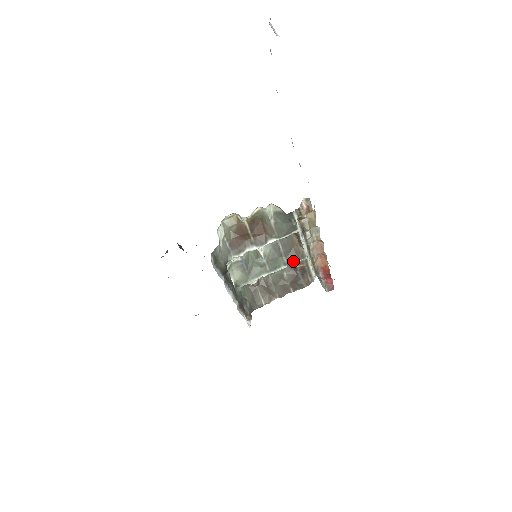
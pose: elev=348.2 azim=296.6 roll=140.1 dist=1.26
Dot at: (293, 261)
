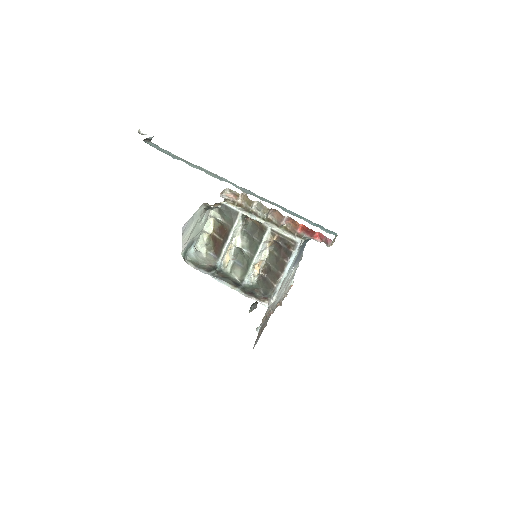
Dot at: (262, 237)
